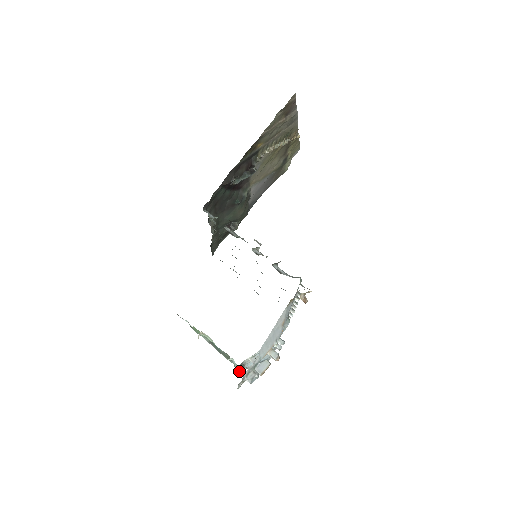
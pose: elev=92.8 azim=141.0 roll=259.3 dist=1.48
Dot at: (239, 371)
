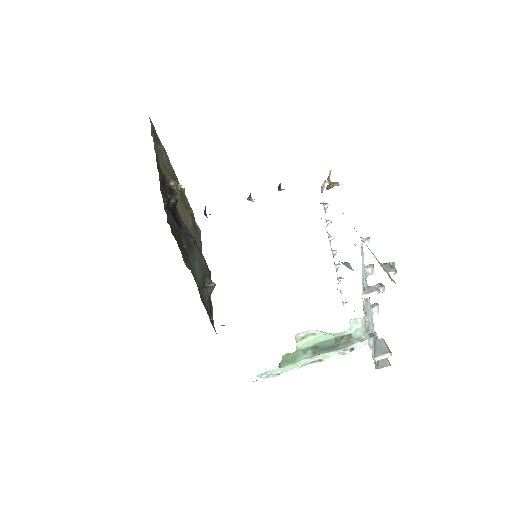
Dot at: occluded
